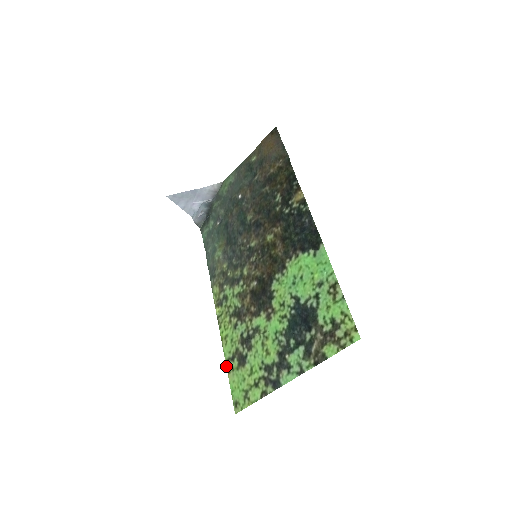
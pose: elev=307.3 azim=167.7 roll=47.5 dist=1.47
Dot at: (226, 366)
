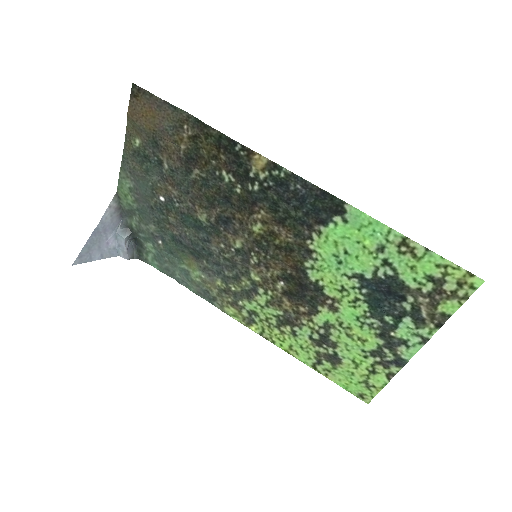
Dot at: occluded
